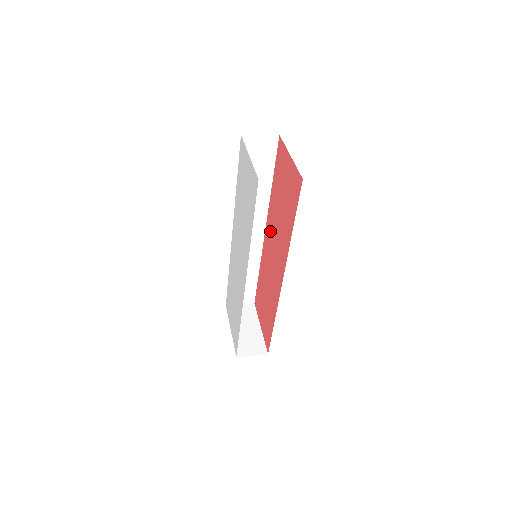
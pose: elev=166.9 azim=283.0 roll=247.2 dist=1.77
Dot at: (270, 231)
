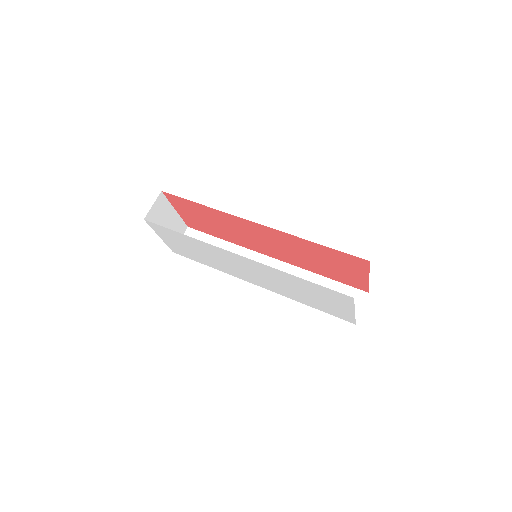
Dot at: (272, 236)
